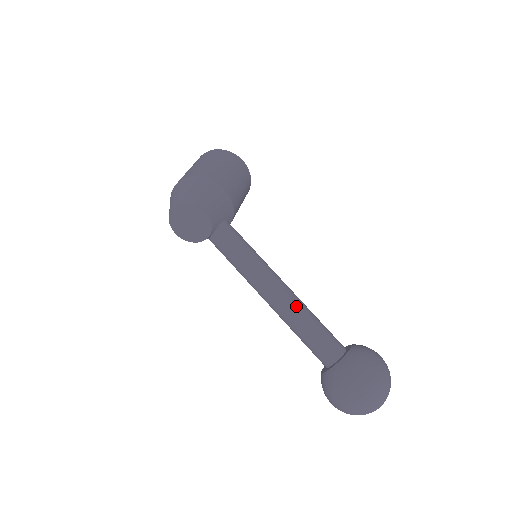
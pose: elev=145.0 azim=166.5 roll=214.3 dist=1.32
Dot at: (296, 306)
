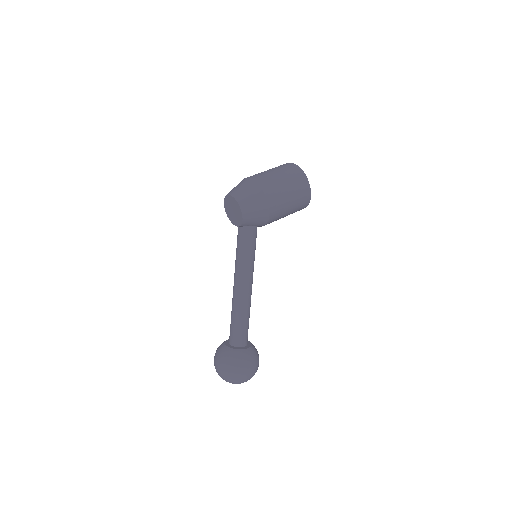
Dot at: (242, 304)
